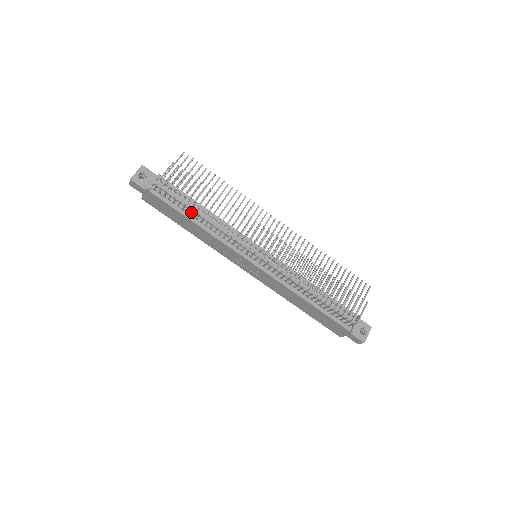
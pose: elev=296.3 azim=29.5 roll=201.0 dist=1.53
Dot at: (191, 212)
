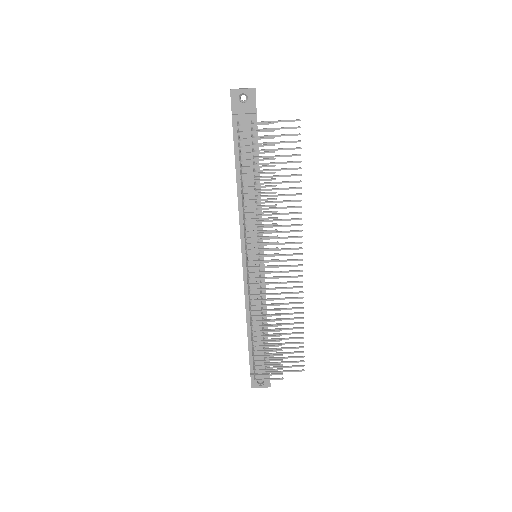
Dot at: occluded
